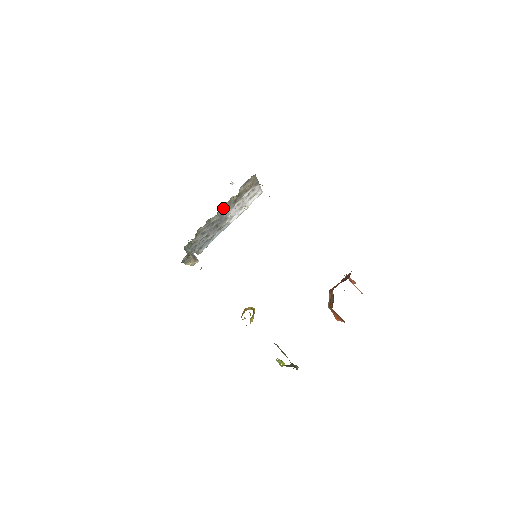
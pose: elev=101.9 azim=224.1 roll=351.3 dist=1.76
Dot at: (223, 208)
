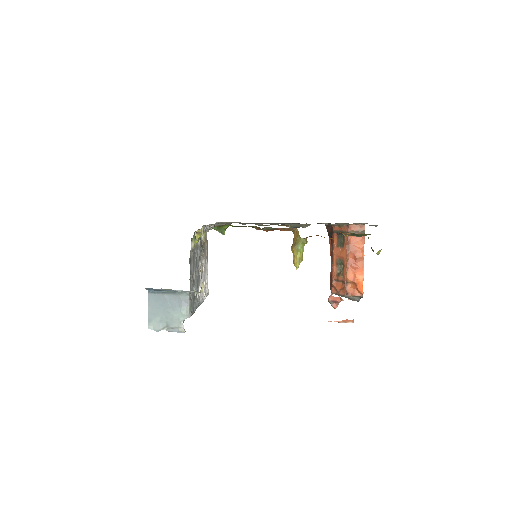
Dot at: (200, 241)
